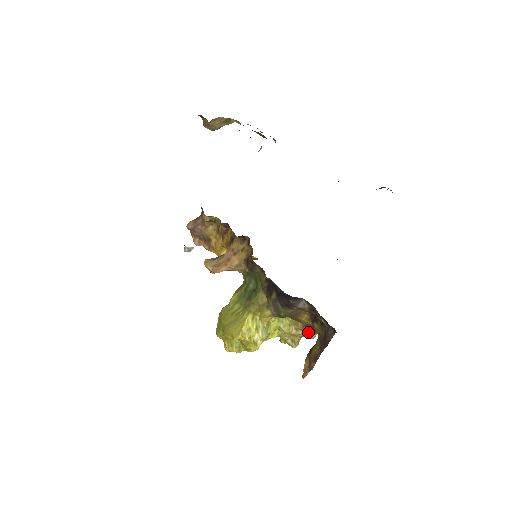
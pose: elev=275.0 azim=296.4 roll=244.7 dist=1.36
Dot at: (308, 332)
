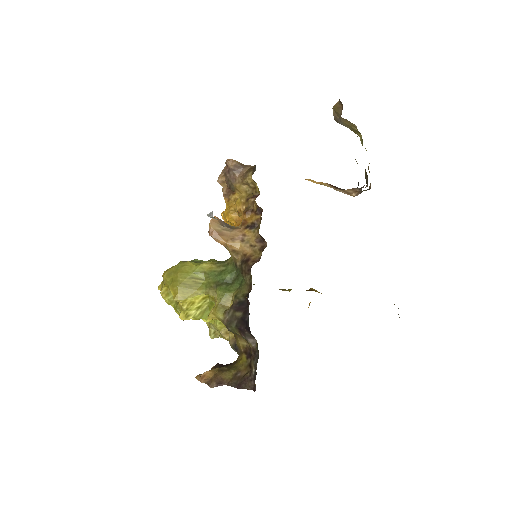
Dot at: (233, 346)
